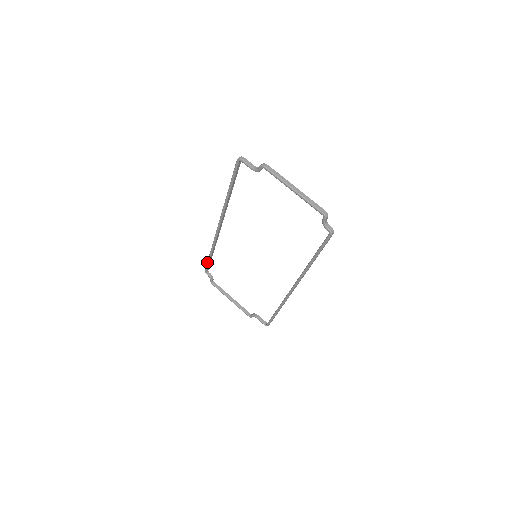
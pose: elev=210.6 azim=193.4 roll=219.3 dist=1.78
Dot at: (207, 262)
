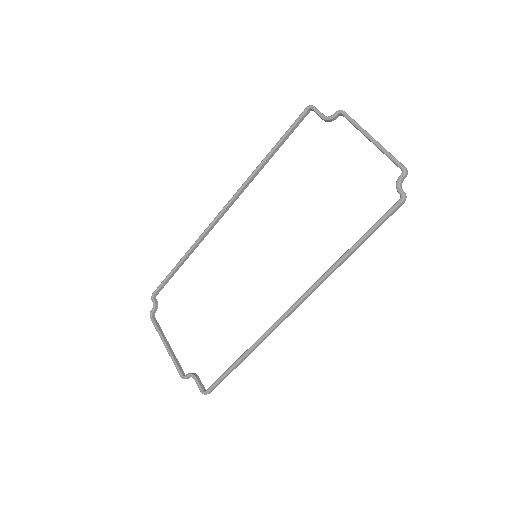
Dot at: (166, 276)
